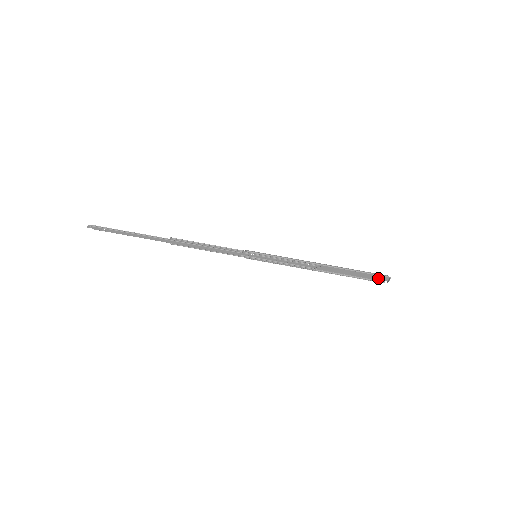
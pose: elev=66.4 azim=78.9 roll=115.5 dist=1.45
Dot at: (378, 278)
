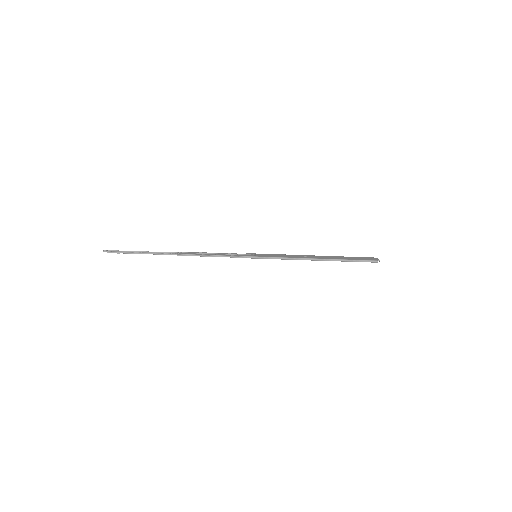
Dot at: (369, 258)
